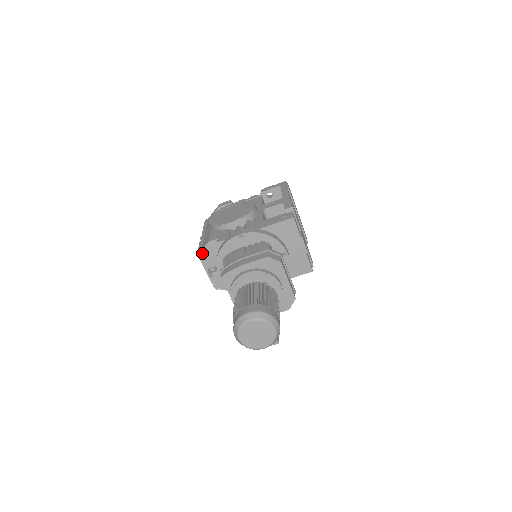
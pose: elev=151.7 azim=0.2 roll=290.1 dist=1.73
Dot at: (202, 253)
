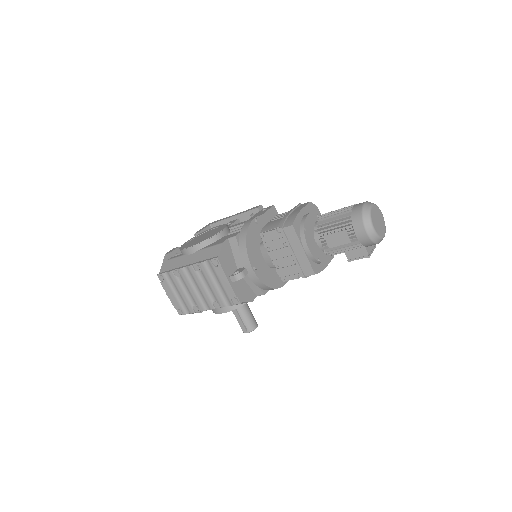
Dot at: (220, 258)
